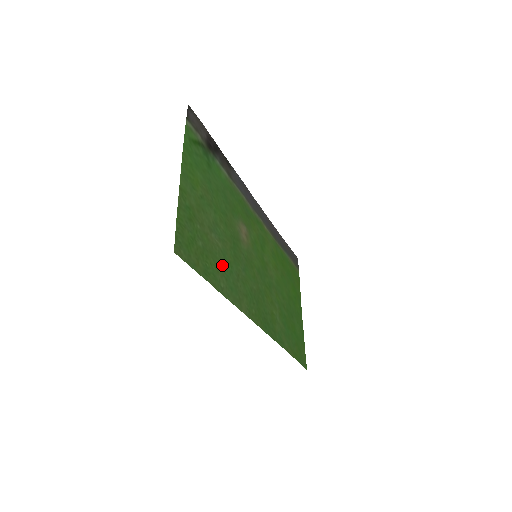
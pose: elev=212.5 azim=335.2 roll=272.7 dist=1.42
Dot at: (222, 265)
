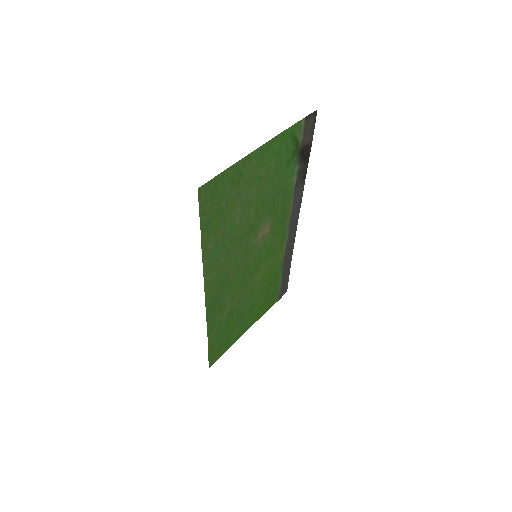
Dot at: (224, 234)
